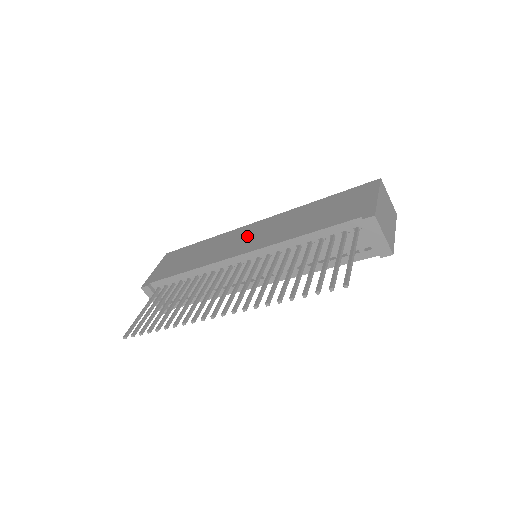
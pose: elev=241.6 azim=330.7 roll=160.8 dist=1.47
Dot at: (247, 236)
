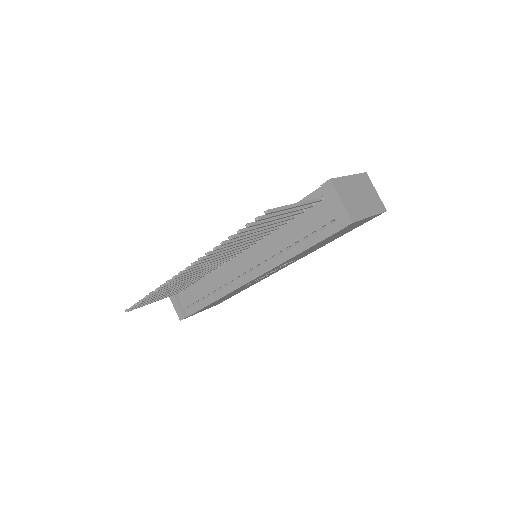
Dot at: occluded
